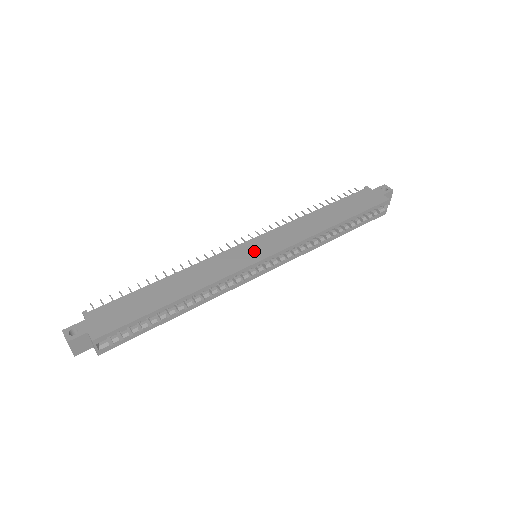
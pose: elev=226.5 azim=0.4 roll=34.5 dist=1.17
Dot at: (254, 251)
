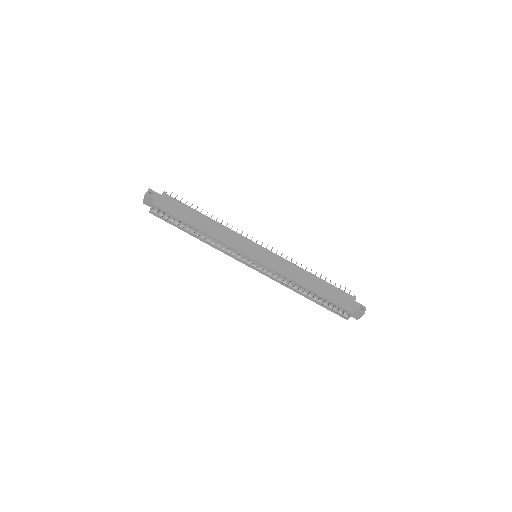
Dot at: (256, 252)
